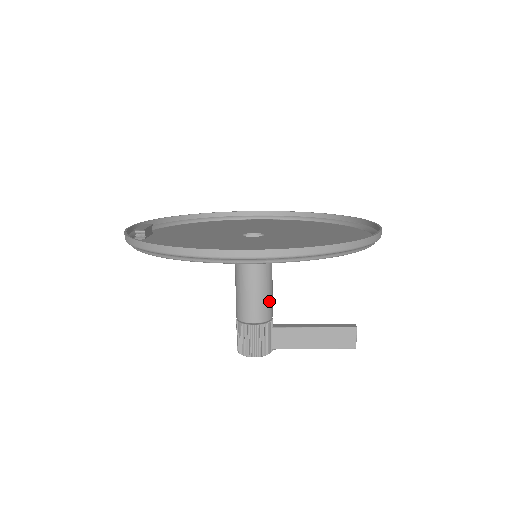
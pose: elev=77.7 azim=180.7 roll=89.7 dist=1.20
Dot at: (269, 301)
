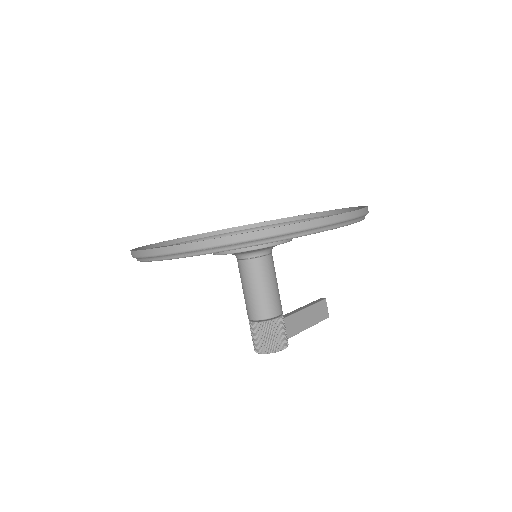
Dot at: occluded
